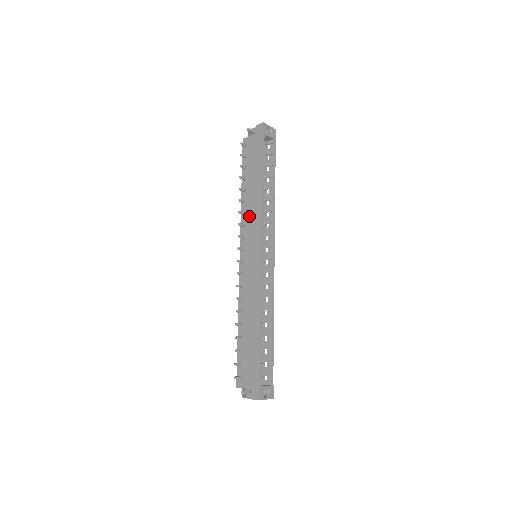
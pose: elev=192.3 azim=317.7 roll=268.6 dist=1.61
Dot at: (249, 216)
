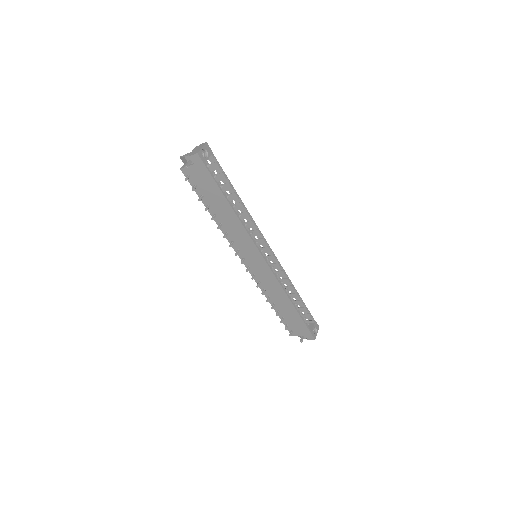
Dot at: (234, 235)
